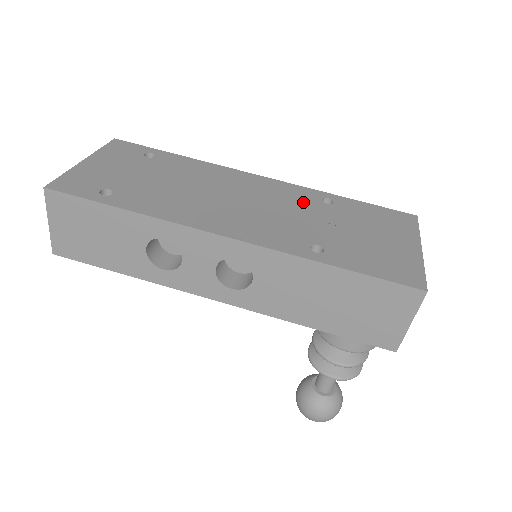
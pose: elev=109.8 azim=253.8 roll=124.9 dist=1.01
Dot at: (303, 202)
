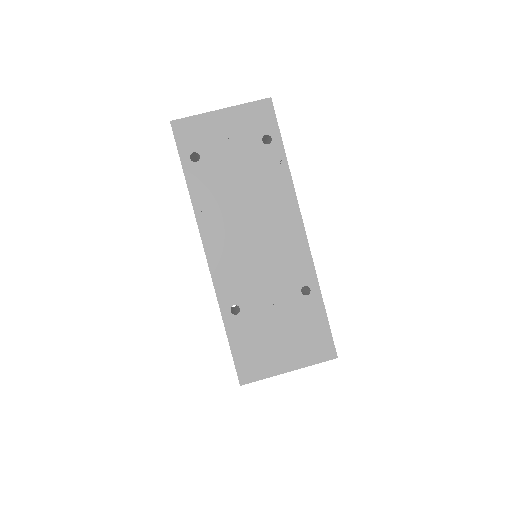
Dot at: (289, 276)
